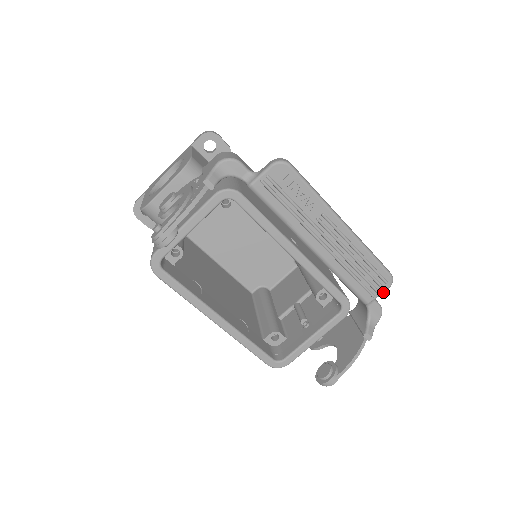
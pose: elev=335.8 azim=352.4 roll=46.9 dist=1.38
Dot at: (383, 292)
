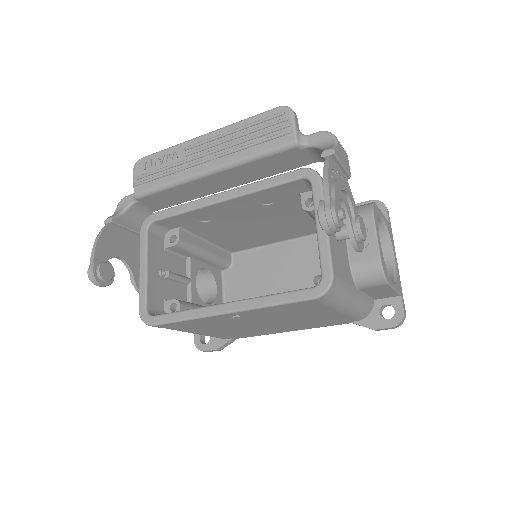
Dot at: (293, 120)
